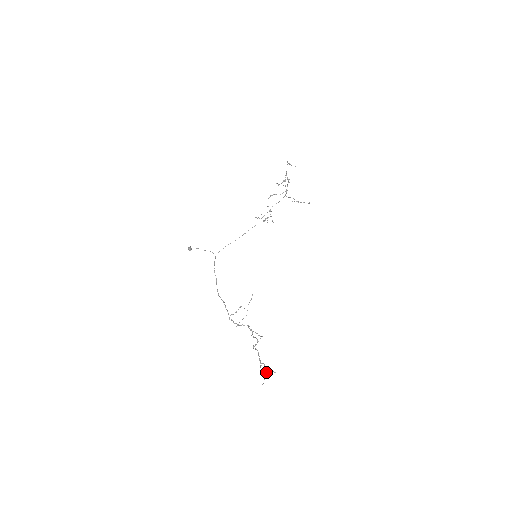
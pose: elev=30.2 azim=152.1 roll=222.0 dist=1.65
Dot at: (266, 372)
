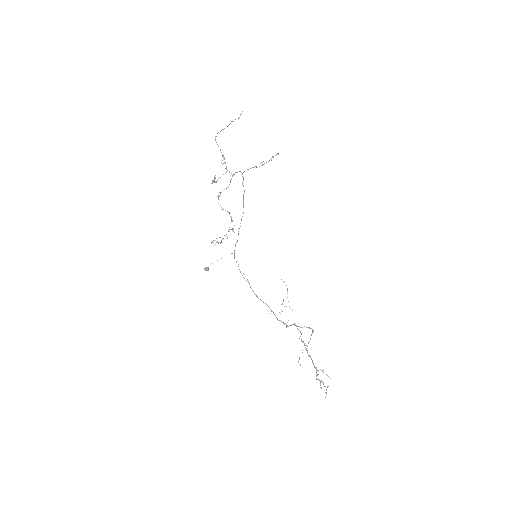
Dot at: (328, 376)
